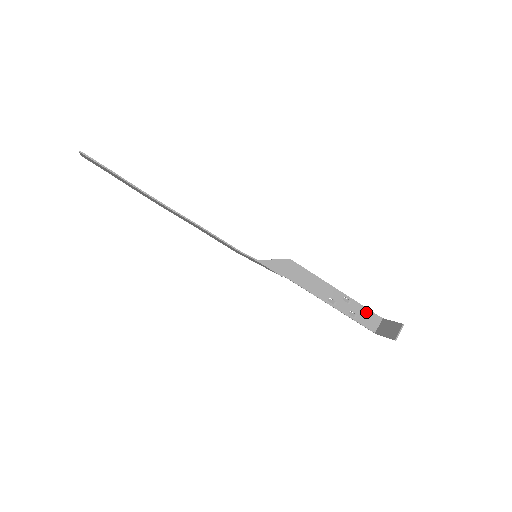
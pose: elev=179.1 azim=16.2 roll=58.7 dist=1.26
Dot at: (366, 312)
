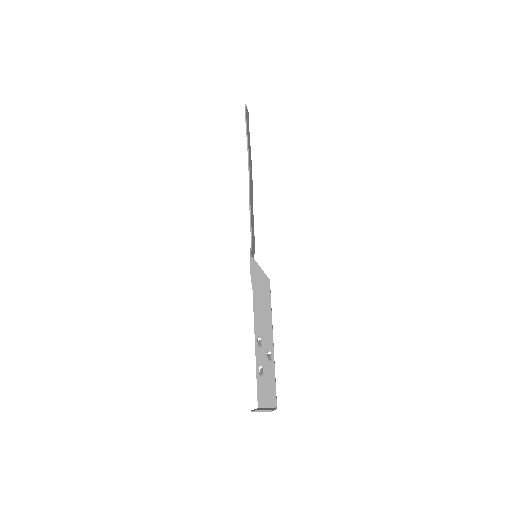
Dot at: (271, 384)
